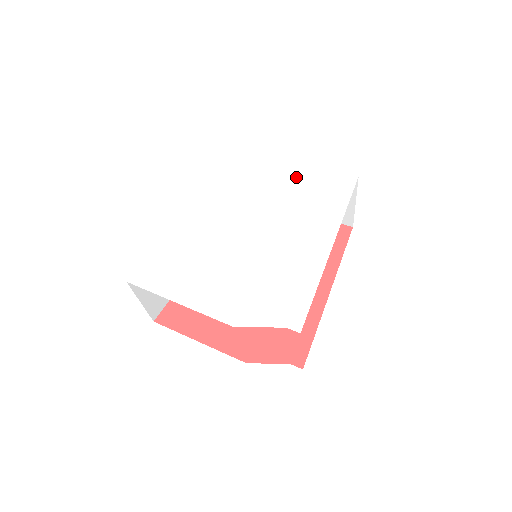
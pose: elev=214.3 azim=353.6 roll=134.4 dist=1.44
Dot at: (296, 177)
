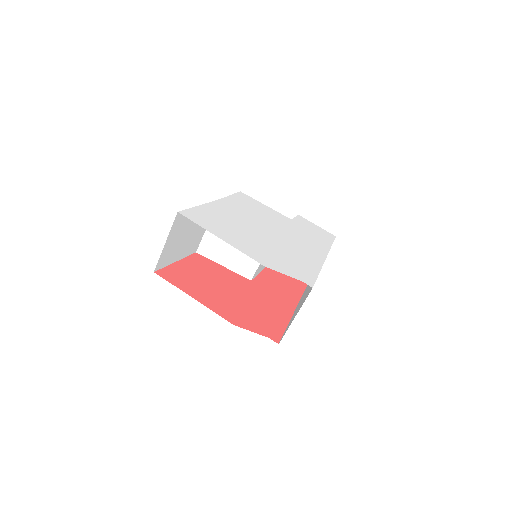
Dot at: (296, 219)
